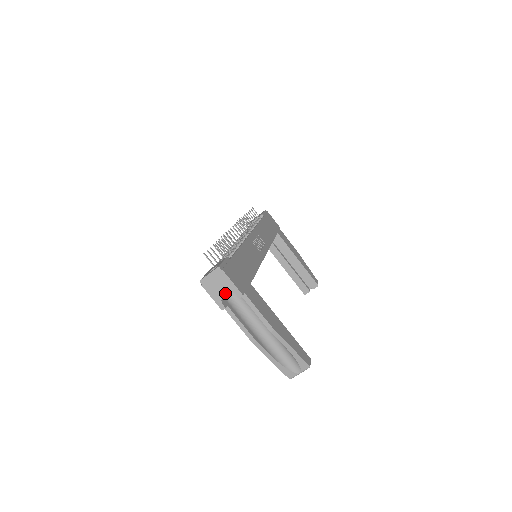
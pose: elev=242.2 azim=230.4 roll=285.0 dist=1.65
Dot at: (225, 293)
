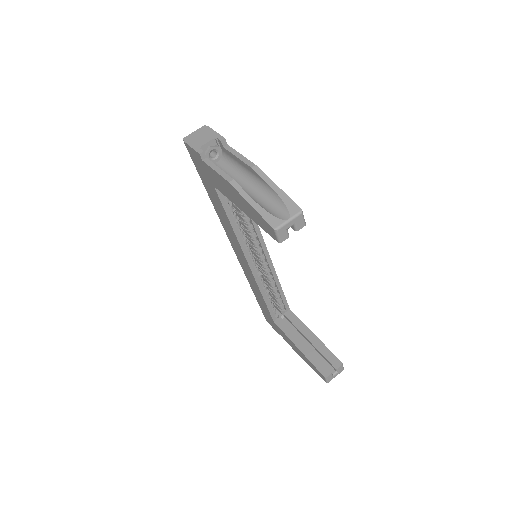
Dot at: (206, 141)
